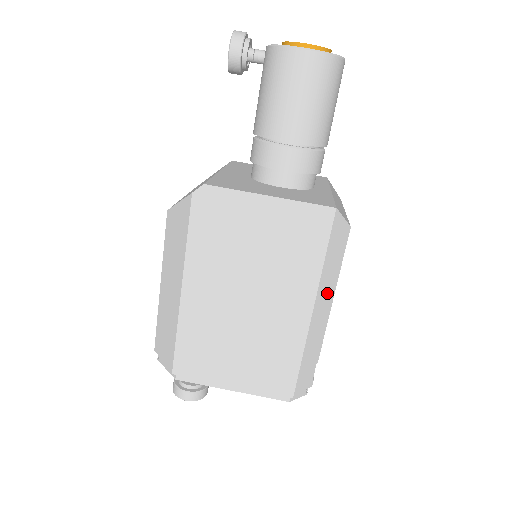
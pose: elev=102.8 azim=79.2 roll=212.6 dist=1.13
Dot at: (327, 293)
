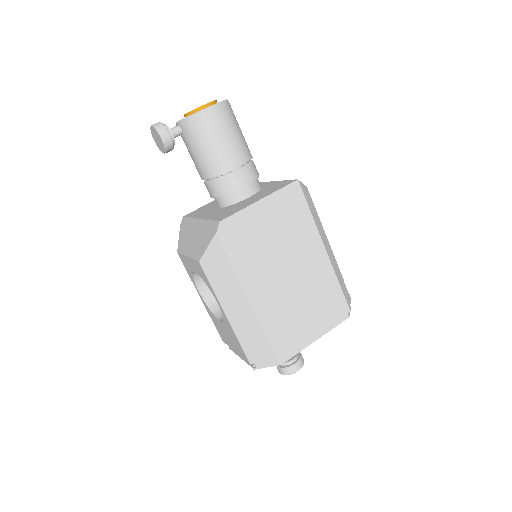
Dot at: (323, 234)
